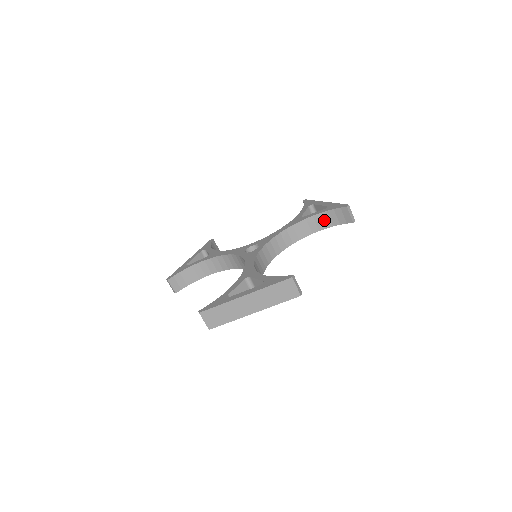
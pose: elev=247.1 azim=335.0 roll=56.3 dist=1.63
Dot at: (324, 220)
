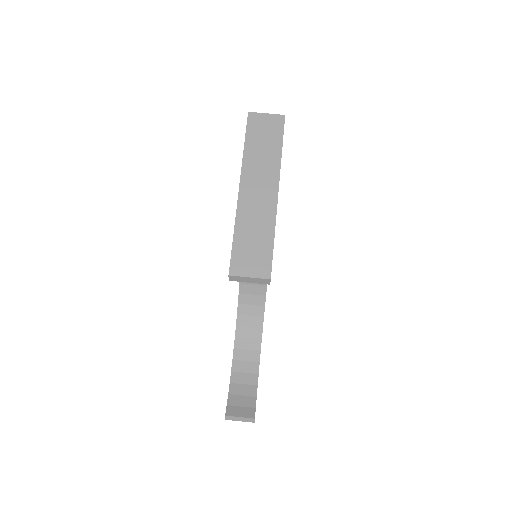
Dot at: occluded
